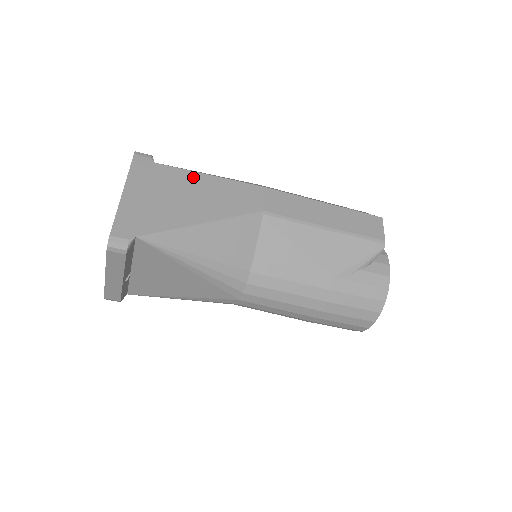
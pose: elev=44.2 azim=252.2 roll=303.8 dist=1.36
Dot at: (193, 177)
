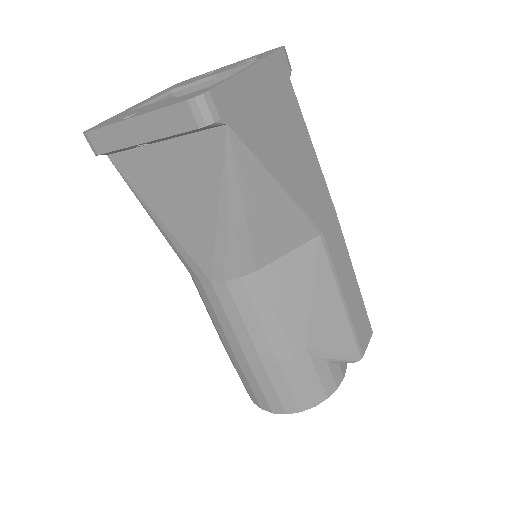
Dot at: (304, 133)
